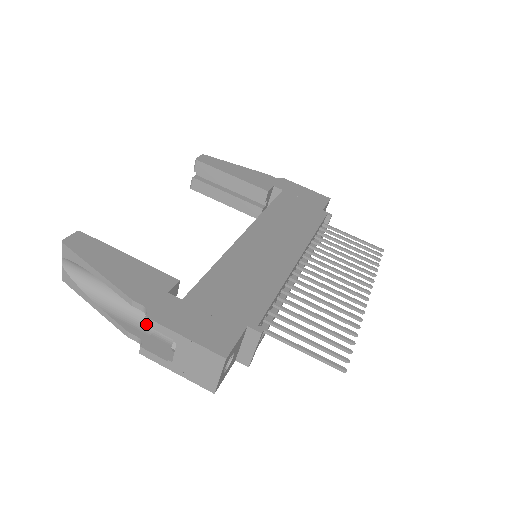
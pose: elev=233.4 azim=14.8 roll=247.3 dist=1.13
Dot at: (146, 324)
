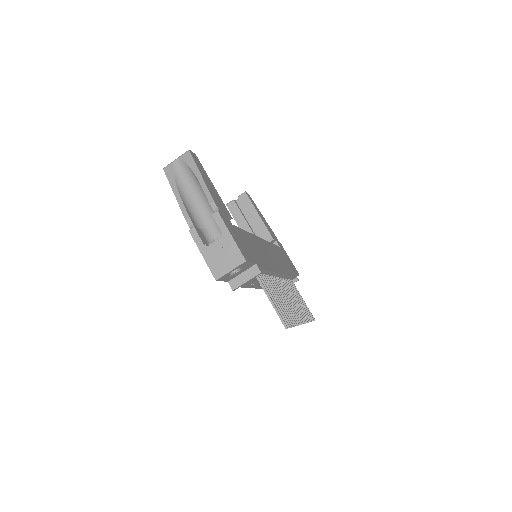
Dot at: (214, 216)
